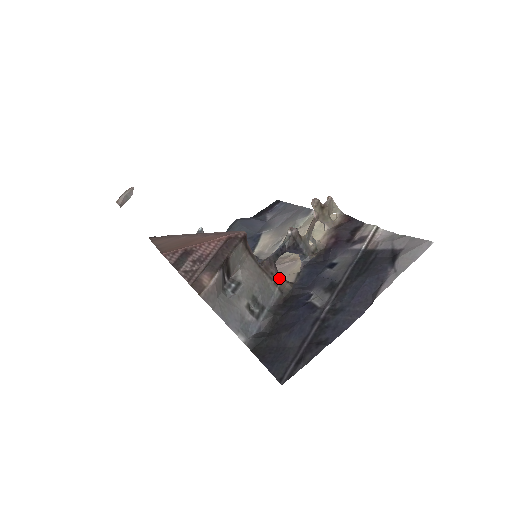
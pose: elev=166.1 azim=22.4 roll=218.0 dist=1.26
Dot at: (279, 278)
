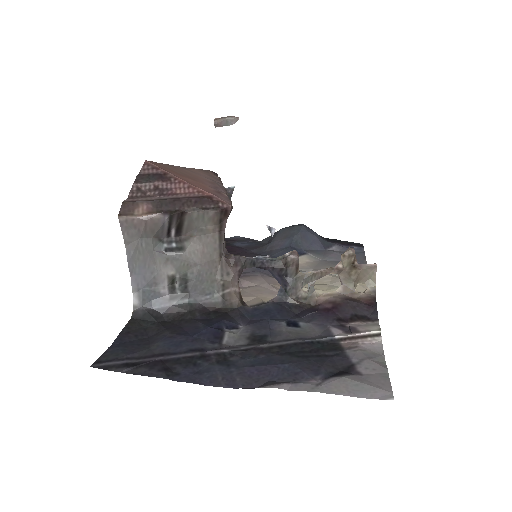
Dot at: (232, 285)
